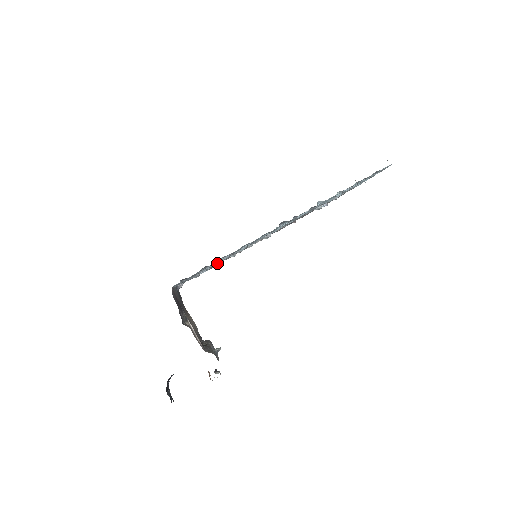
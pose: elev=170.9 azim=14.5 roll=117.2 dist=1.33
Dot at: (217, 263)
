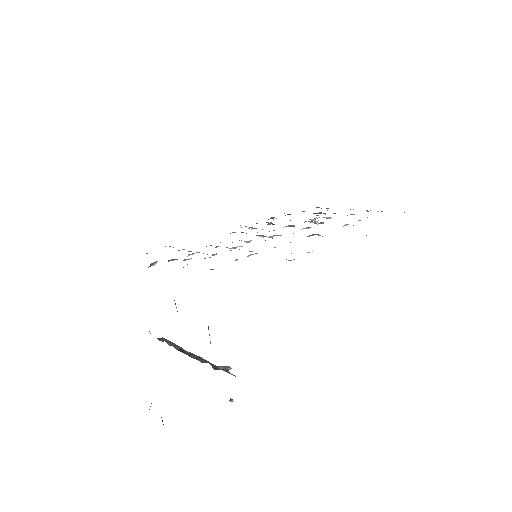
Dot at: occluded
